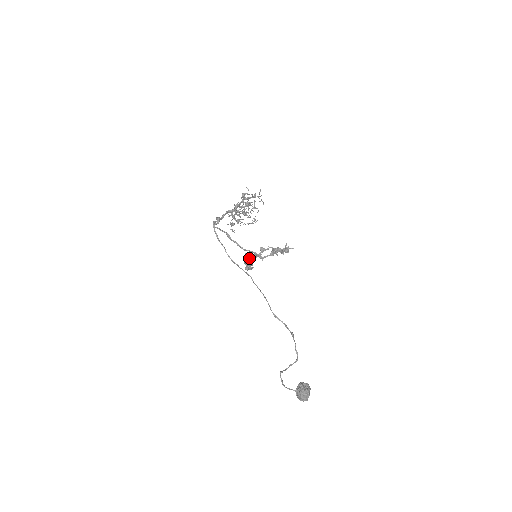
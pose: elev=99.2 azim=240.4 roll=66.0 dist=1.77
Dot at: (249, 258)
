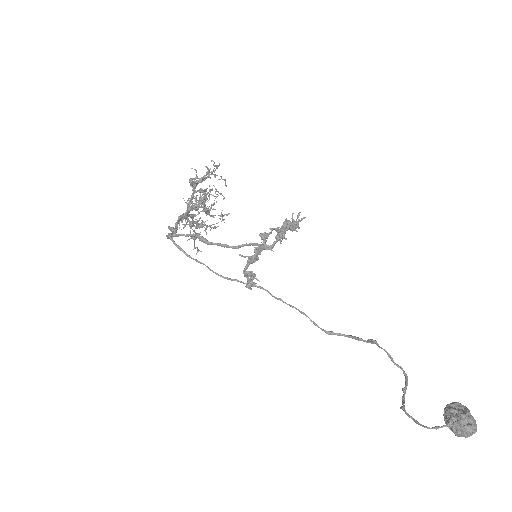
Dot at: (249, 261)
